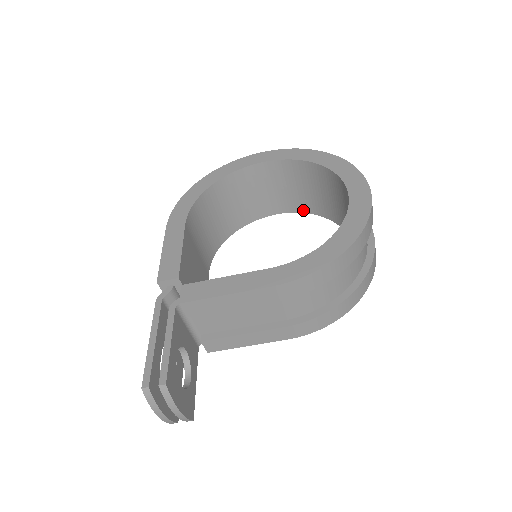
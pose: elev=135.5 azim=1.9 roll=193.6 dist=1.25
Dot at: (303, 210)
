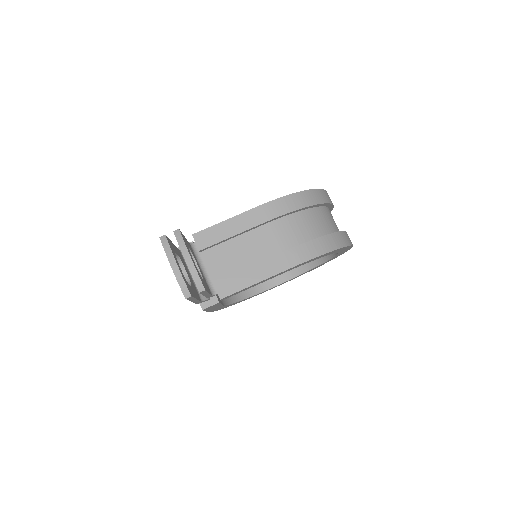
Dot at: (297, 273)
